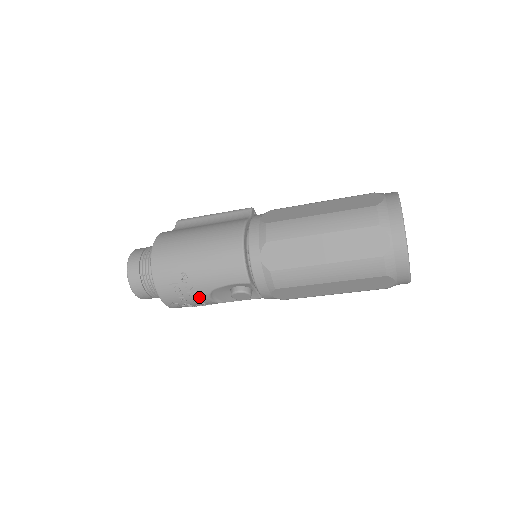
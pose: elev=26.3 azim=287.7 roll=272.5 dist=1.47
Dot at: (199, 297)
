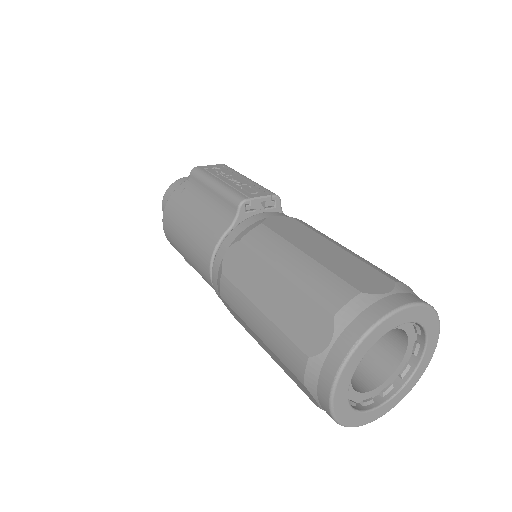
Dot at: occluded
